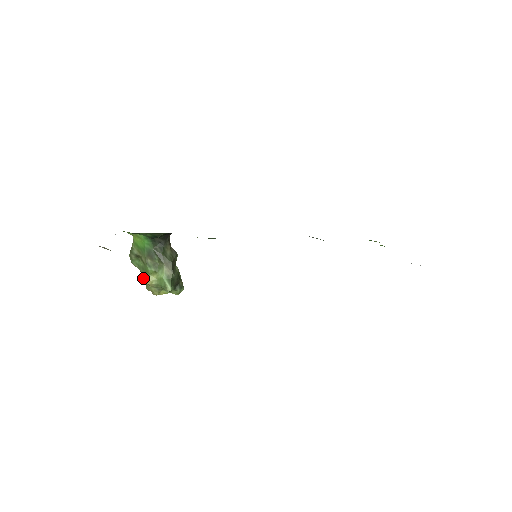
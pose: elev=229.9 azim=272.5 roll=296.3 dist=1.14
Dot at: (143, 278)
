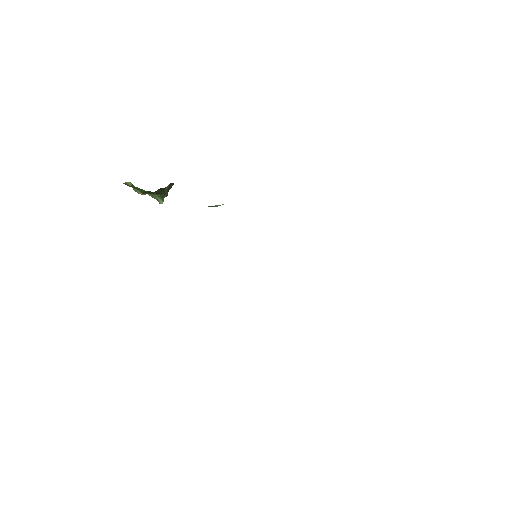
Dot at: (134, 189)
